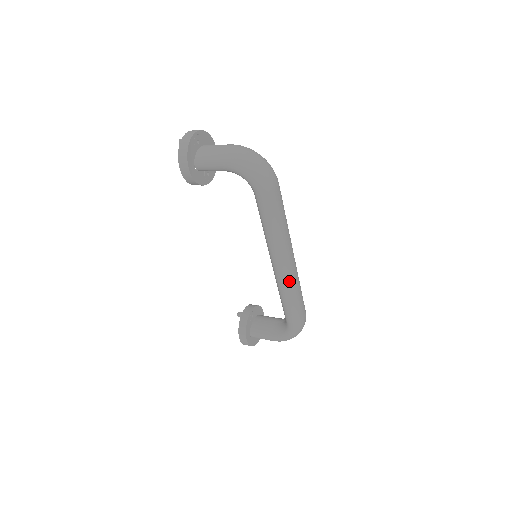
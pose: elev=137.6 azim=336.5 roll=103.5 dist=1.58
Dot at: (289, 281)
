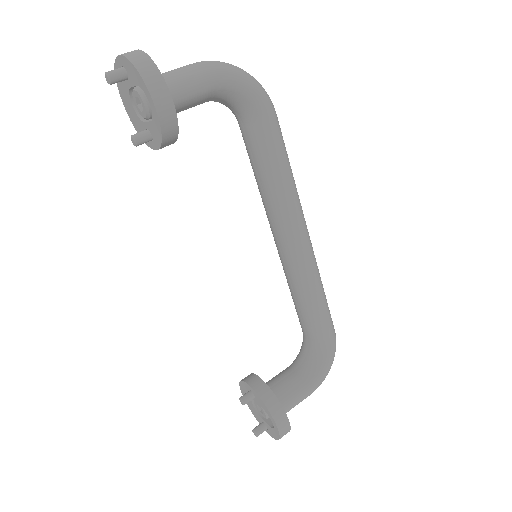
Dot at: (315, 260)
